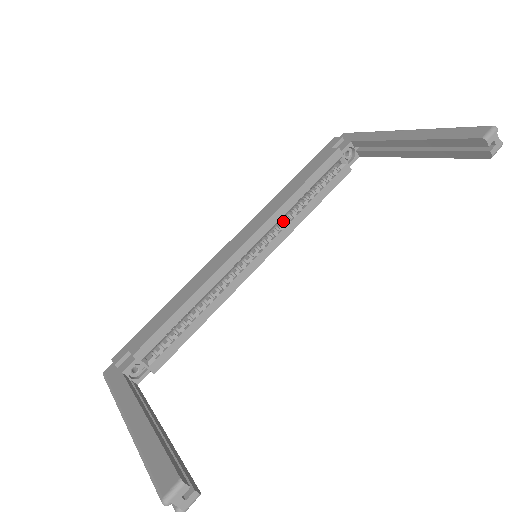
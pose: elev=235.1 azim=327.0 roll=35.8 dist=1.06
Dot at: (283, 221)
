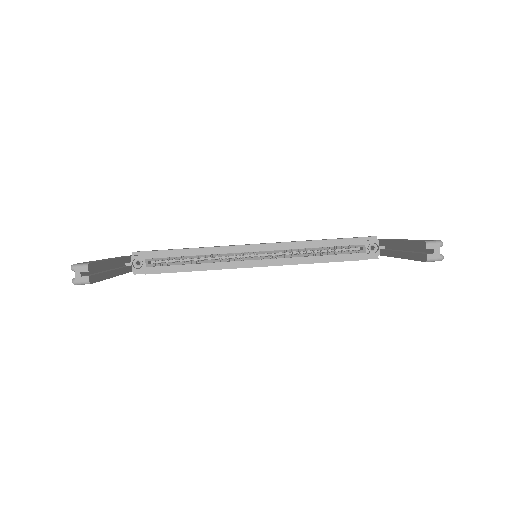
Dot at: (293, 254)
